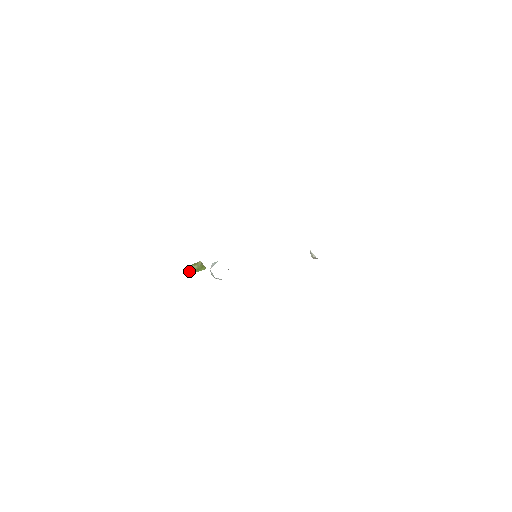
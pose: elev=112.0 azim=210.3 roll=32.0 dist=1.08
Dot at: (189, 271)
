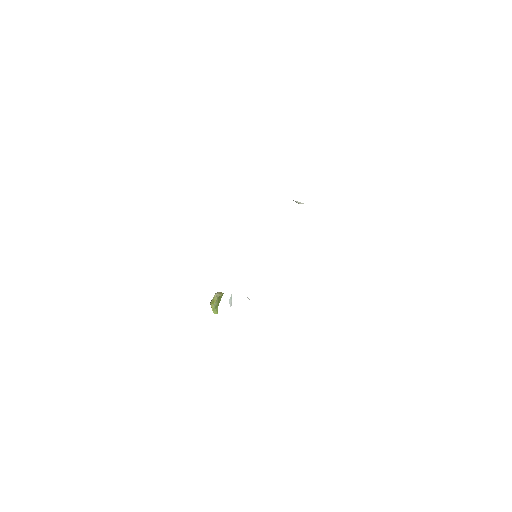
Dot at: (213, 311)
